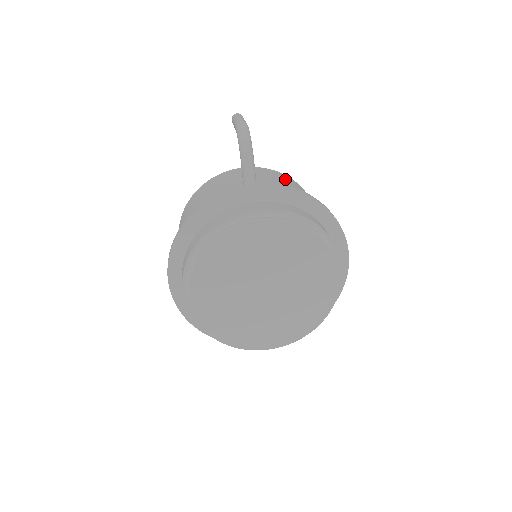
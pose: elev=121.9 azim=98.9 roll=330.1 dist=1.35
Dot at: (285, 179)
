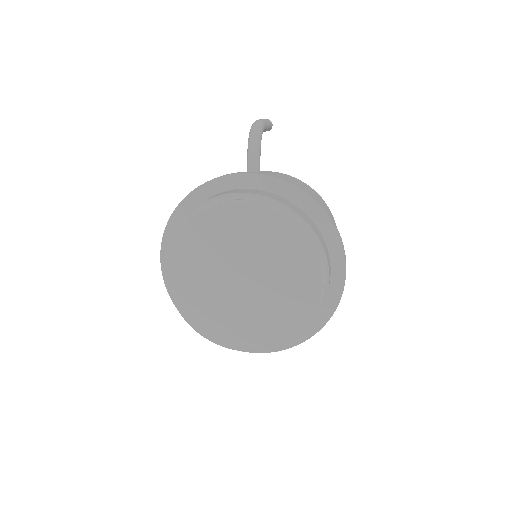
Dot at: (300, 184)
